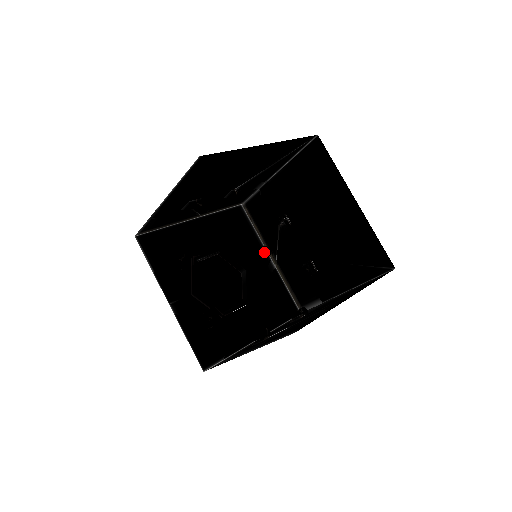
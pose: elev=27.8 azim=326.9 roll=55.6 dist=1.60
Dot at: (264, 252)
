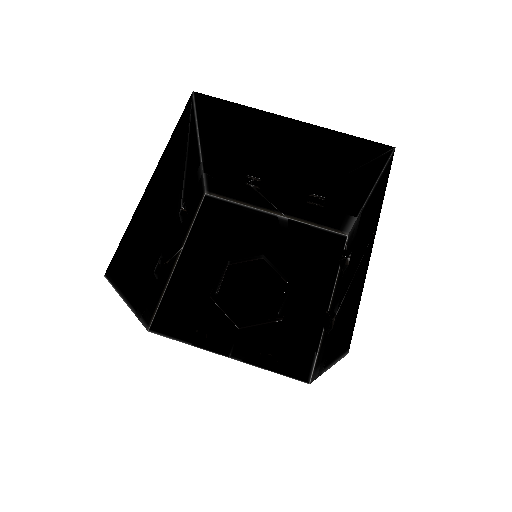
Dot at: (265, 216)
